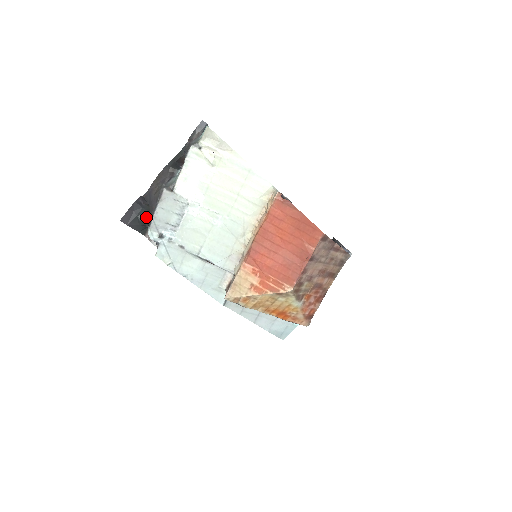
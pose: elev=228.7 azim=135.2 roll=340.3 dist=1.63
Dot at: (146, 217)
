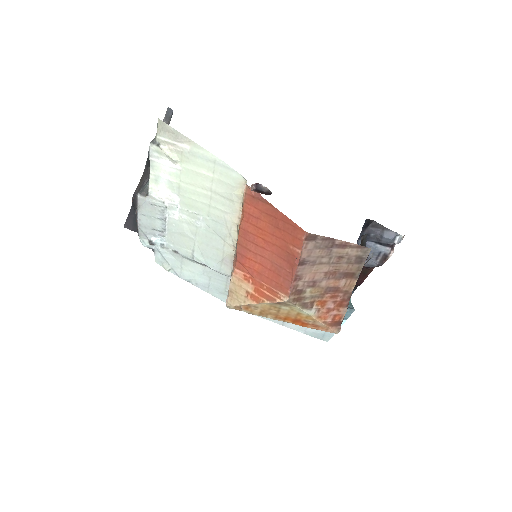
Dot at: occluded
